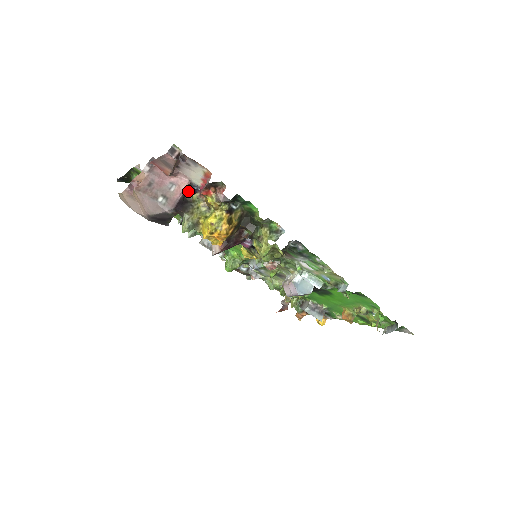
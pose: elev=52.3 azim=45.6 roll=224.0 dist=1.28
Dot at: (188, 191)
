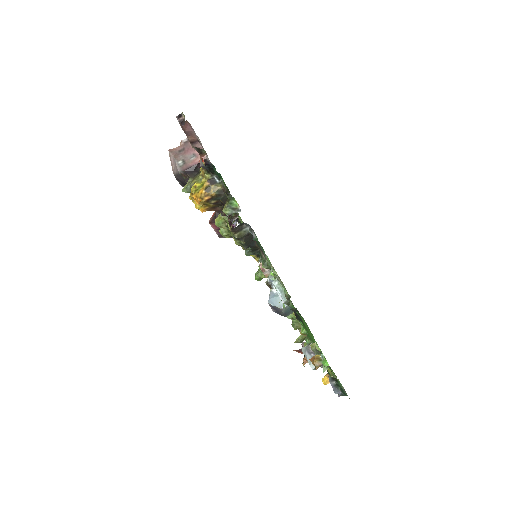
Dot at: occluded
